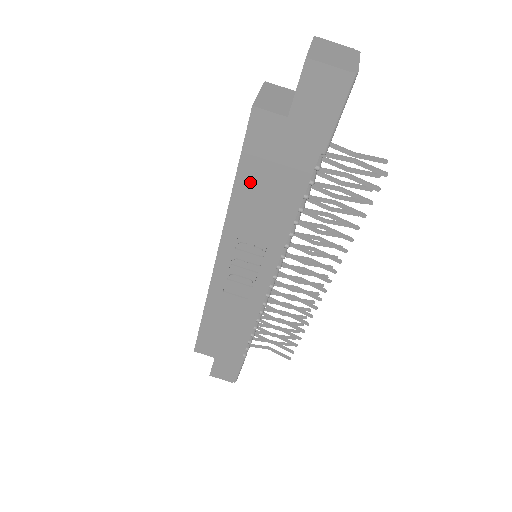
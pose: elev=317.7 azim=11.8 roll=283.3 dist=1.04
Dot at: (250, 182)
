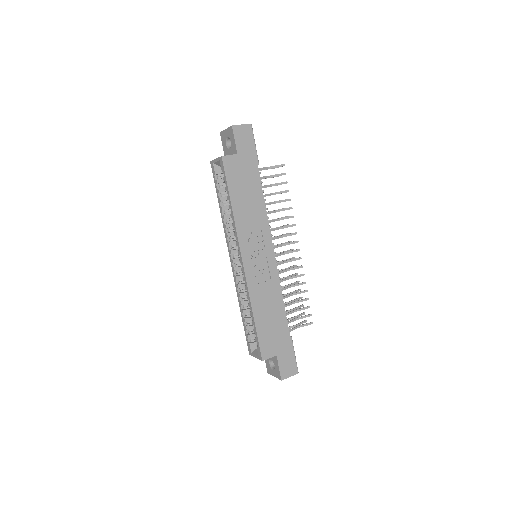
Dot at: (237, 197)
